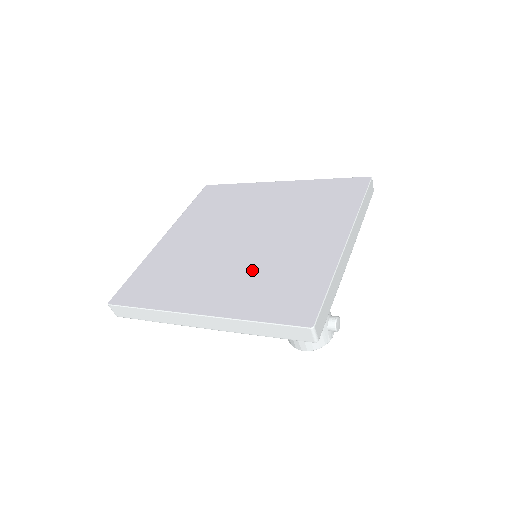
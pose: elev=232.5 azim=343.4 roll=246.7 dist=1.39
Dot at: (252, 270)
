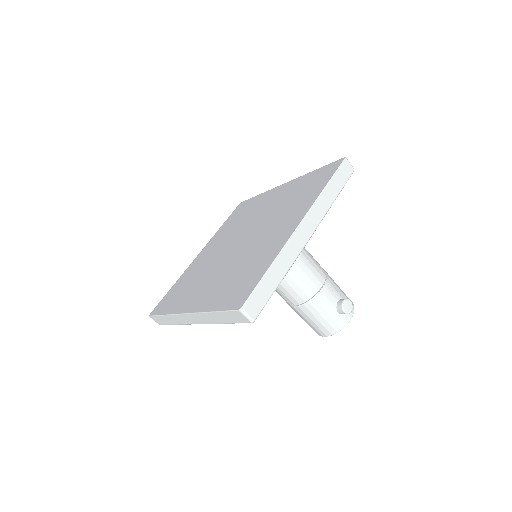
Dot at: (230, 269)
